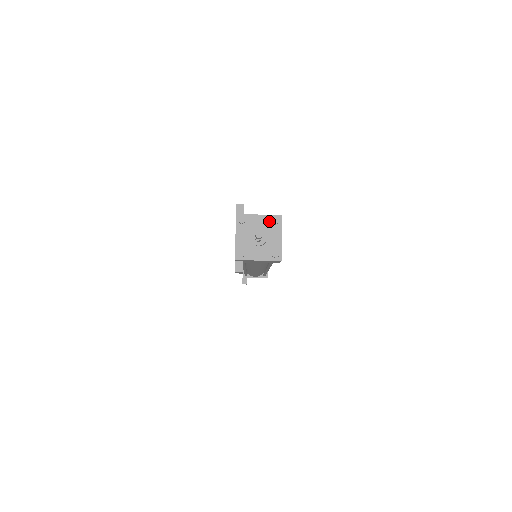
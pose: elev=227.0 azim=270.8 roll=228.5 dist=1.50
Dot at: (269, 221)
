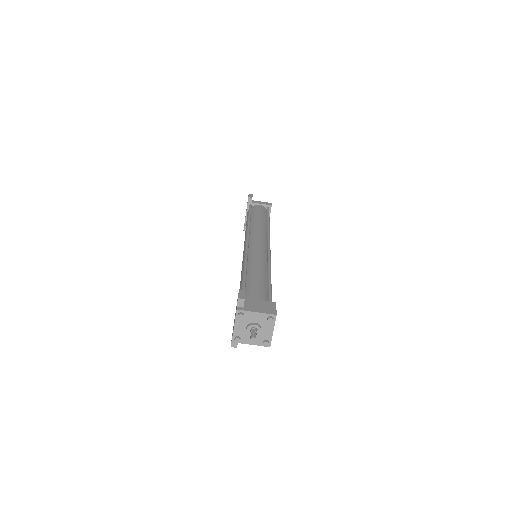
Dot at: (265, 318)
